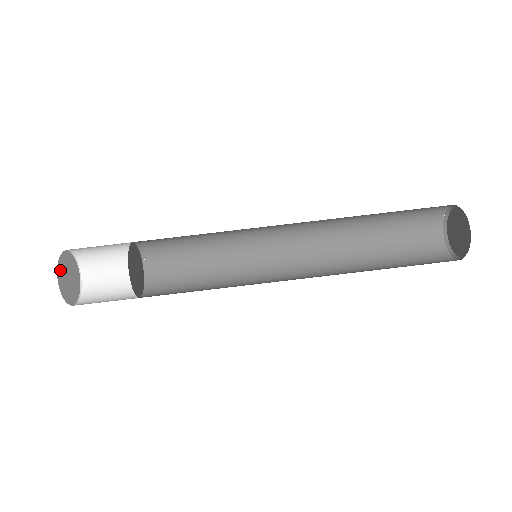
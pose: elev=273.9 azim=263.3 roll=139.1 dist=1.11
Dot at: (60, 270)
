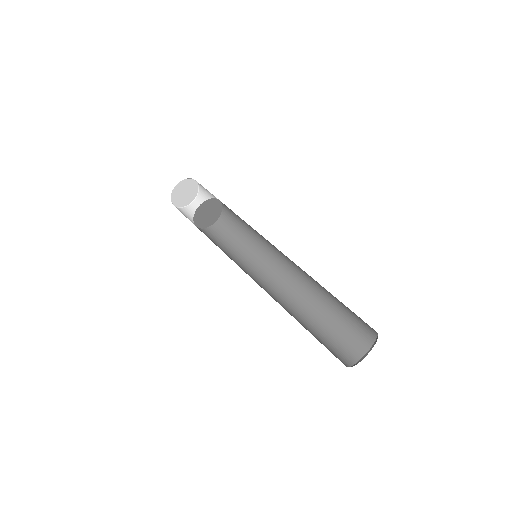
Dot at: (194, 185)
